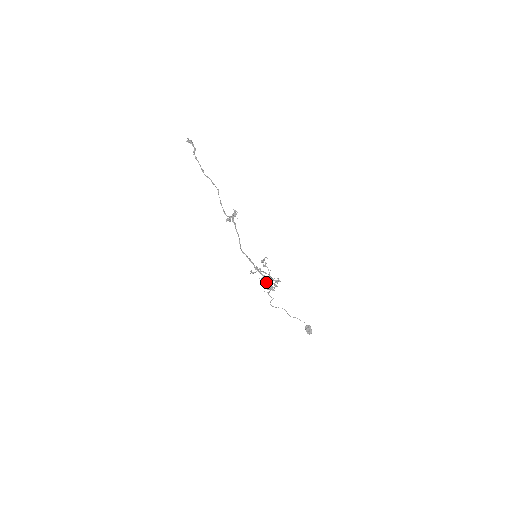
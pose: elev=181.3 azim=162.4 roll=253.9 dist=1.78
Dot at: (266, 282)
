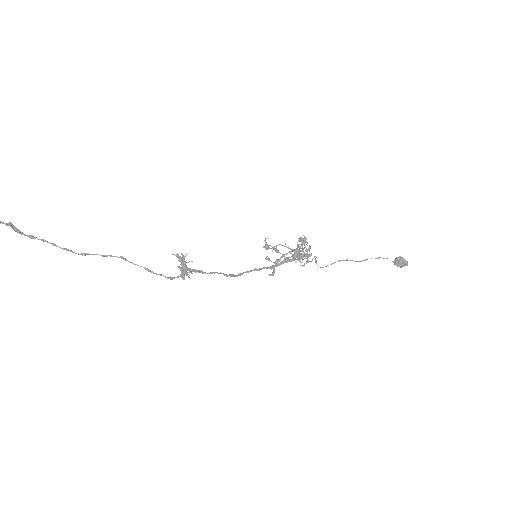
Dot at: (293, 258)
